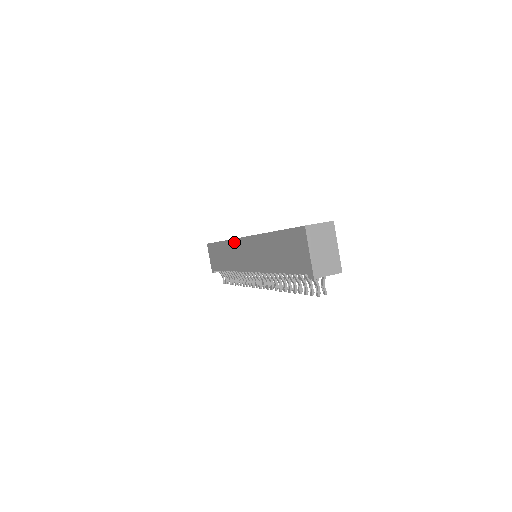
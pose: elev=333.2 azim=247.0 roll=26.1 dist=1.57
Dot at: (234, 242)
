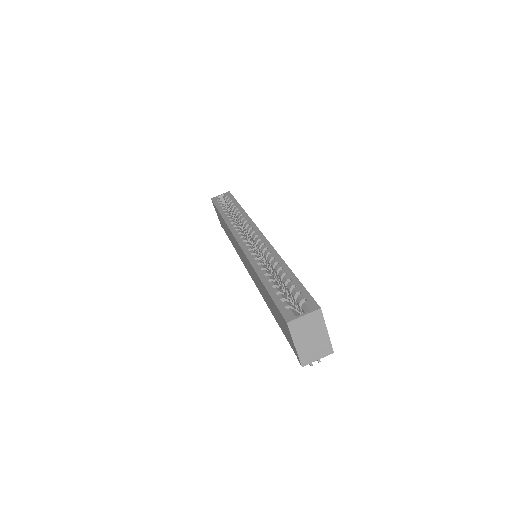
Dot at: (232, 235)
